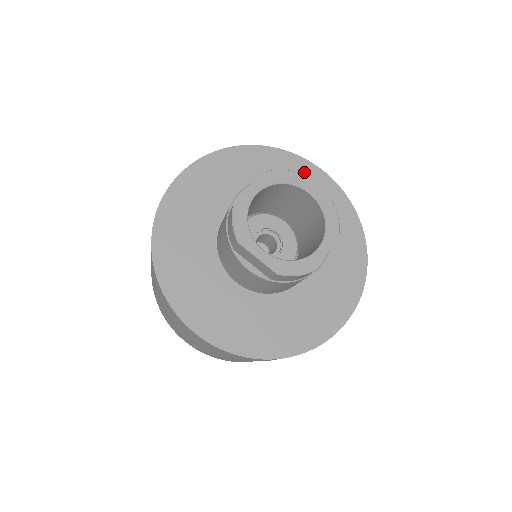
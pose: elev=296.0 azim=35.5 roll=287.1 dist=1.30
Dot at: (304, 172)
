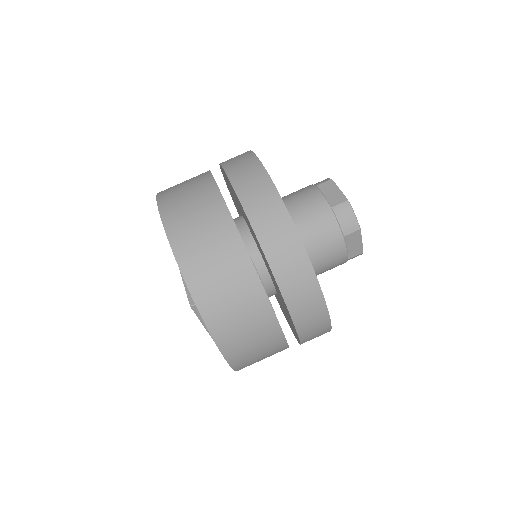
Dot at: occluded
